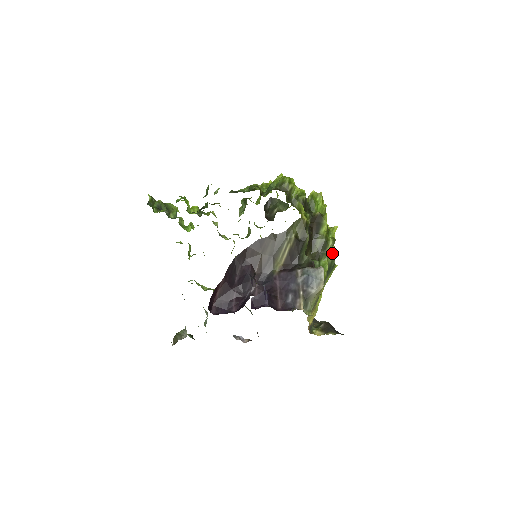
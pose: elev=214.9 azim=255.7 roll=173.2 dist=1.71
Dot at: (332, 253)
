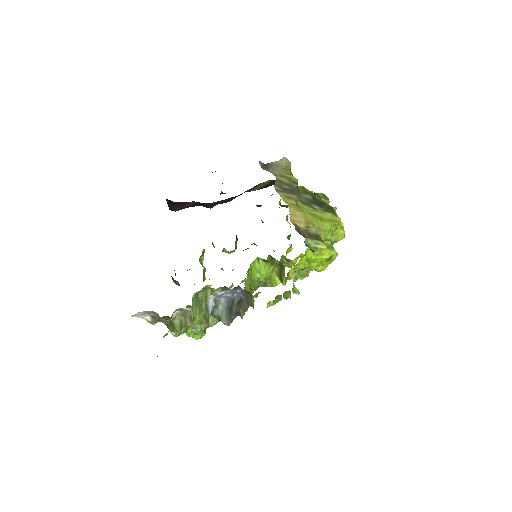
Dot at: occluded
